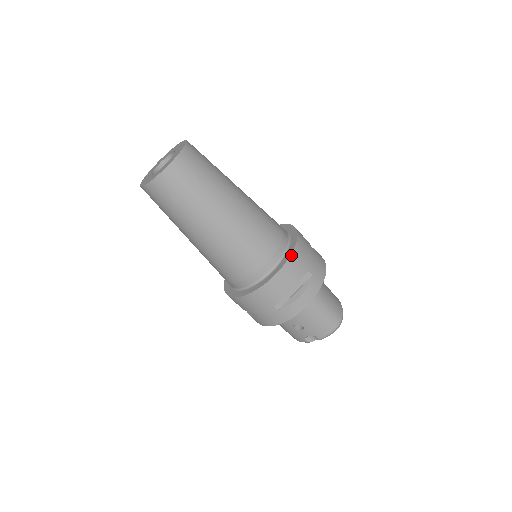
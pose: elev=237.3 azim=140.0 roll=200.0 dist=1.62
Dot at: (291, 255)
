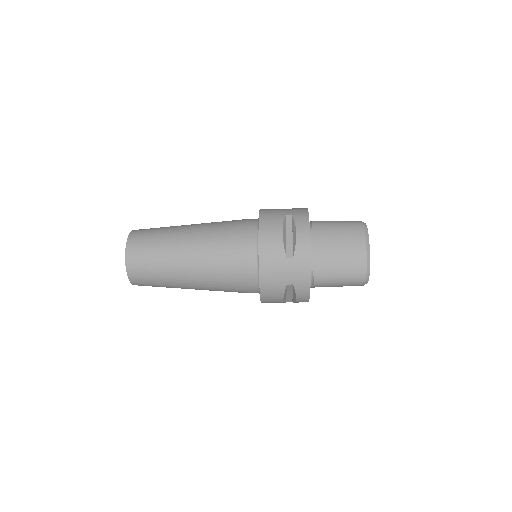
Dot at: (260, 286)
